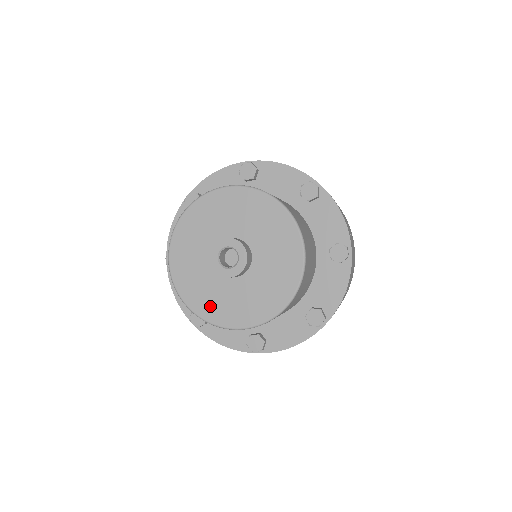
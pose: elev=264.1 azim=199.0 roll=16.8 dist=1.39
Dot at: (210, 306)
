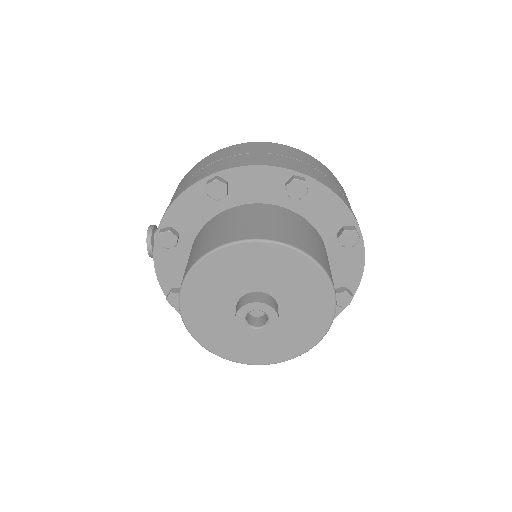
Dot at: (251, 353)
